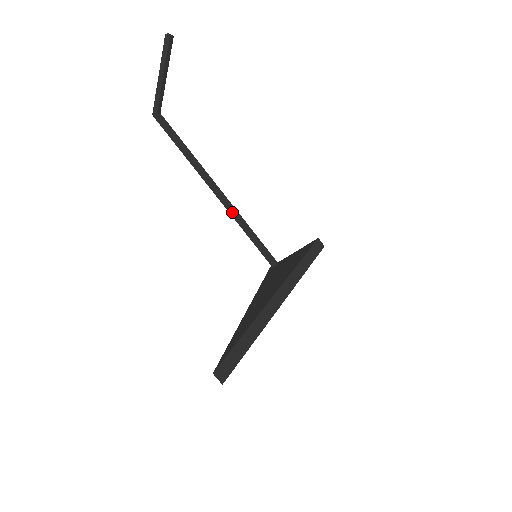
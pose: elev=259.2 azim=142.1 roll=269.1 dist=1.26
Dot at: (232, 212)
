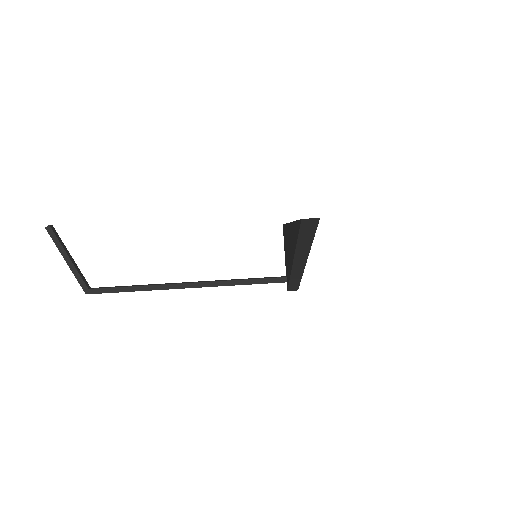
Dot at: (212, 283)
